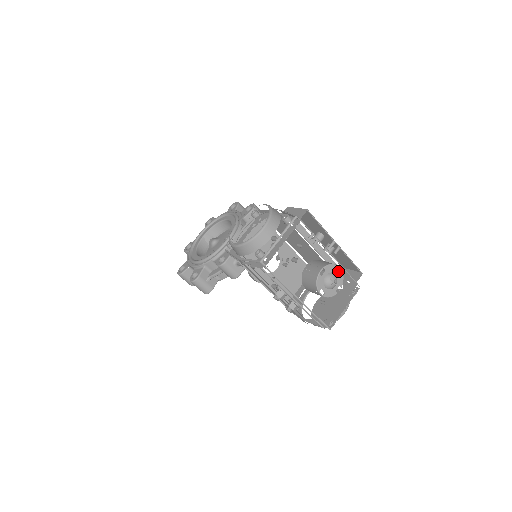
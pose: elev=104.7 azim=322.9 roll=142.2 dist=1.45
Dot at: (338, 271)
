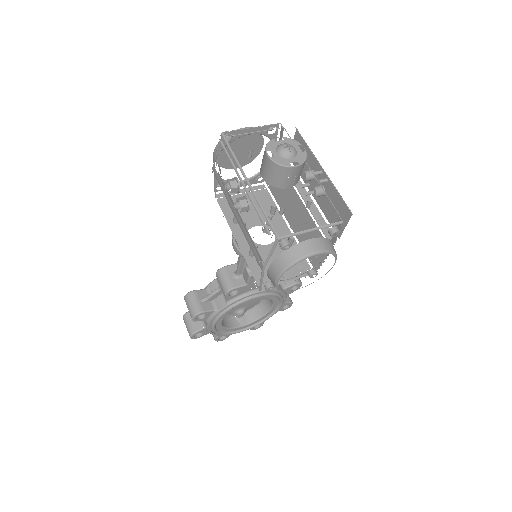
Dot at: occluded
